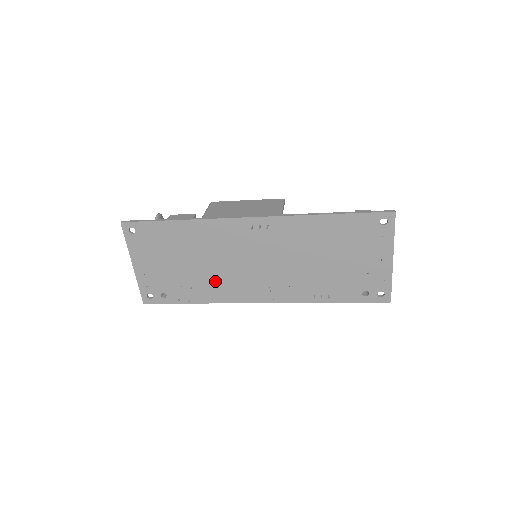
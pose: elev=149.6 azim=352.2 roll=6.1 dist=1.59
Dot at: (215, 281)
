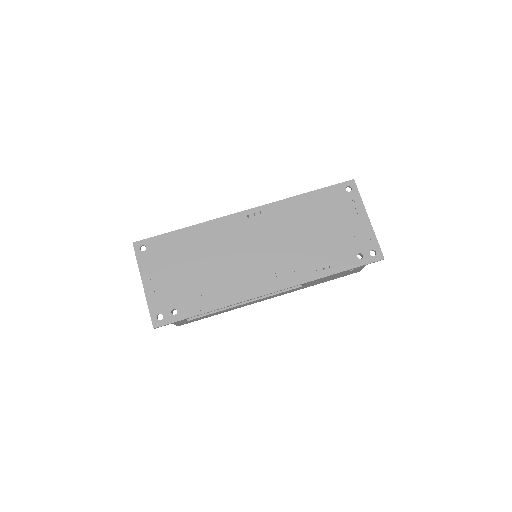
Dot at: (223, 281)
